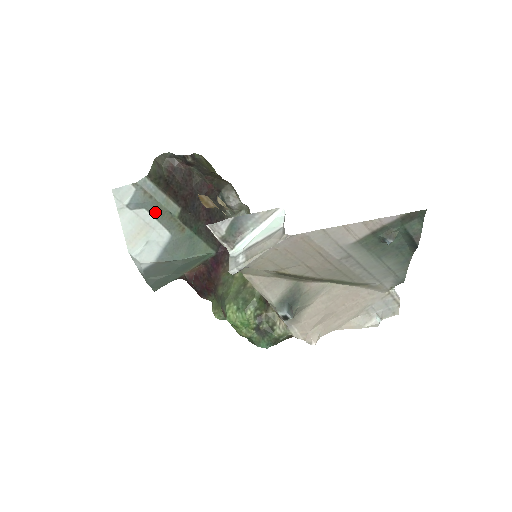
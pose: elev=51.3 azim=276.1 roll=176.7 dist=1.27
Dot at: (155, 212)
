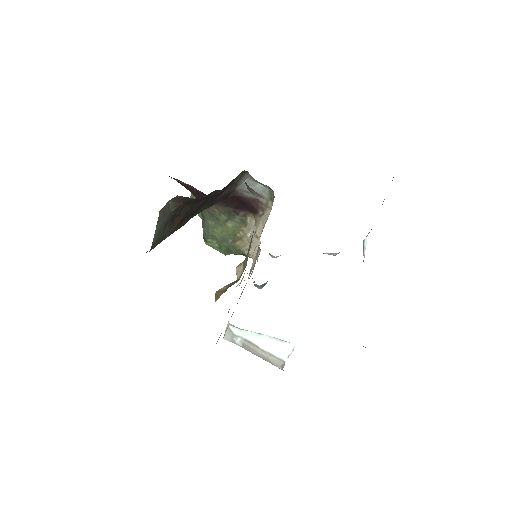
Dot at: occluded
